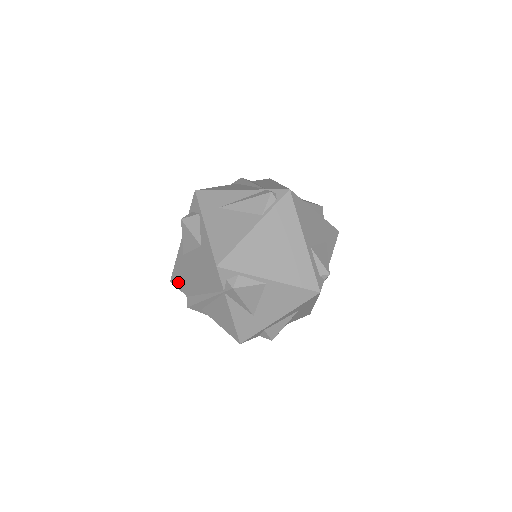
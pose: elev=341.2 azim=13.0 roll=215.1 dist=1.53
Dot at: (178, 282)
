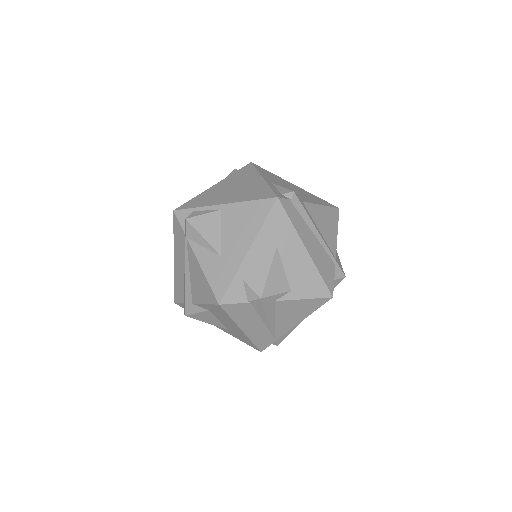
Dot at: (175, 292)
